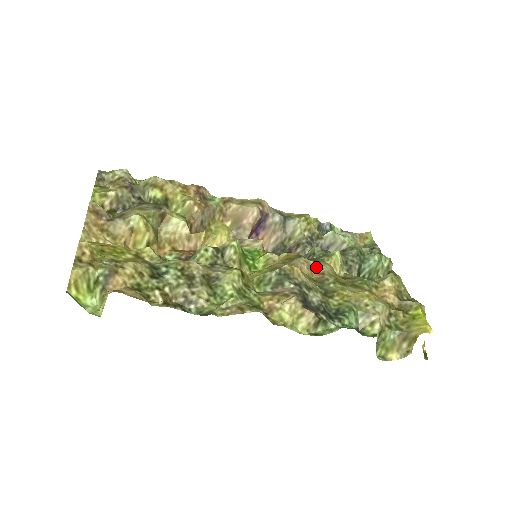
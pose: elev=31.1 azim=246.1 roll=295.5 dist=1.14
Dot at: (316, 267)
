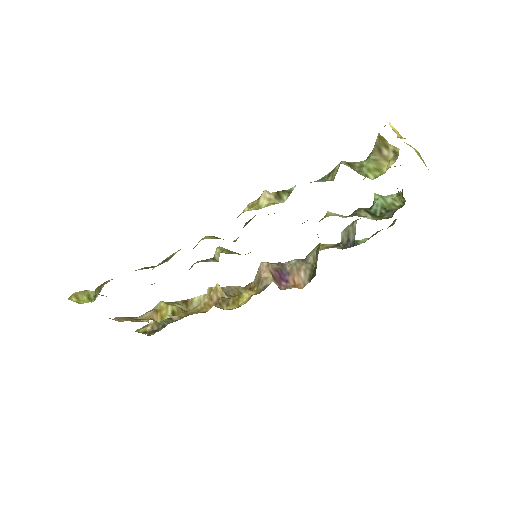
Dot at: occluded
